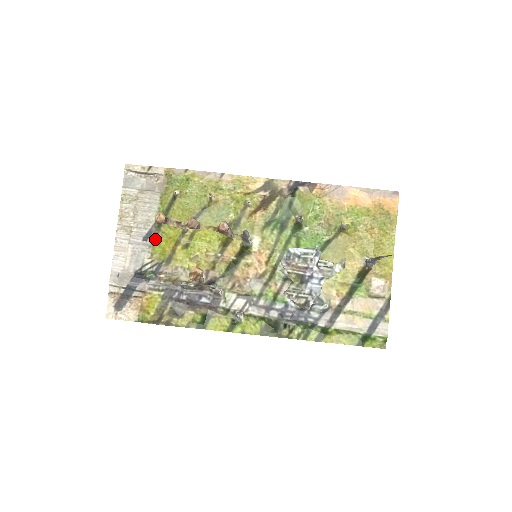
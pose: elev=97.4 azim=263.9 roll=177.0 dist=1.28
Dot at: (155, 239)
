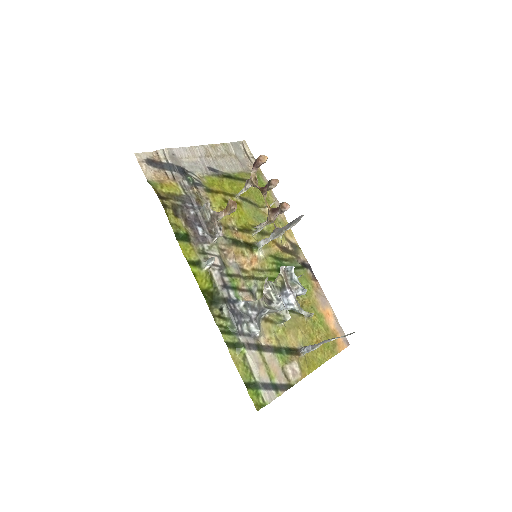
Dot at: (215, 176)
